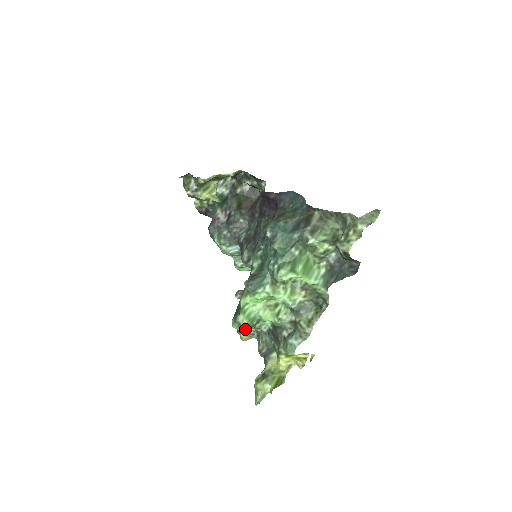
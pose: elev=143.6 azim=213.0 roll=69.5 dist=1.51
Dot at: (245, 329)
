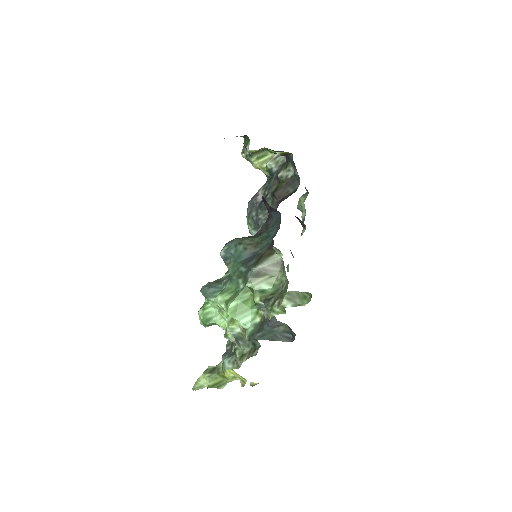
Dot at: occluded
